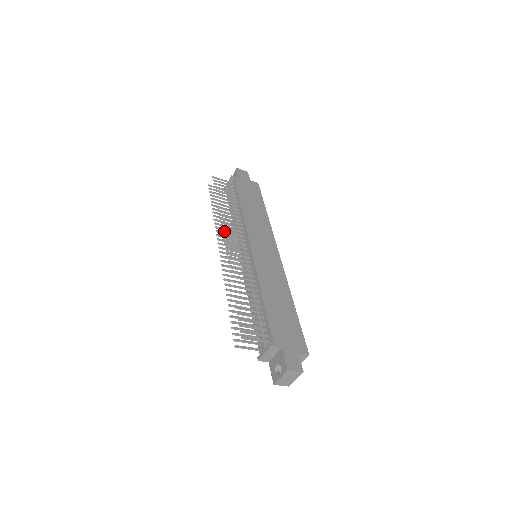
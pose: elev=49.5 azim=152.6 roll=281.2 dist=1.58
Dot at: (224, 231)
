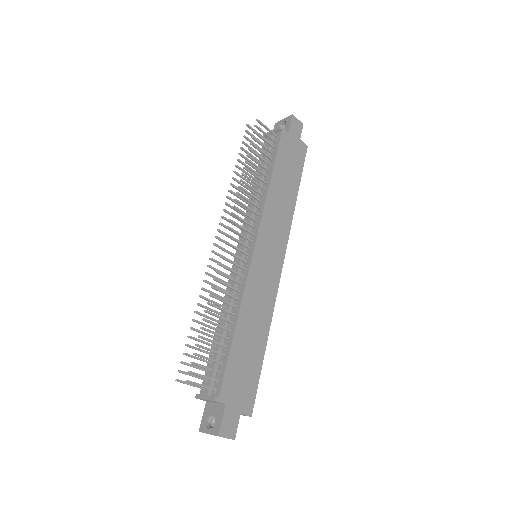
Dot at: (233, 214)
